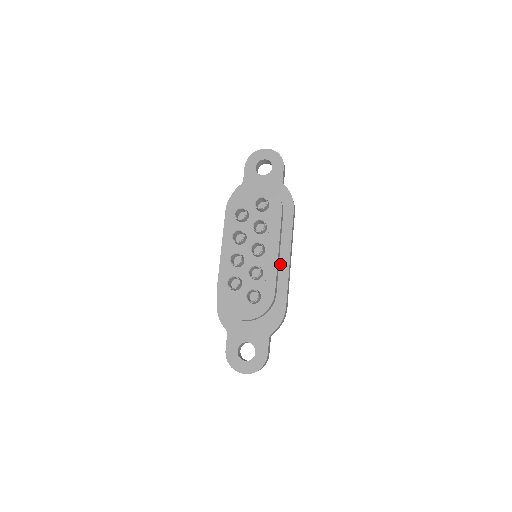
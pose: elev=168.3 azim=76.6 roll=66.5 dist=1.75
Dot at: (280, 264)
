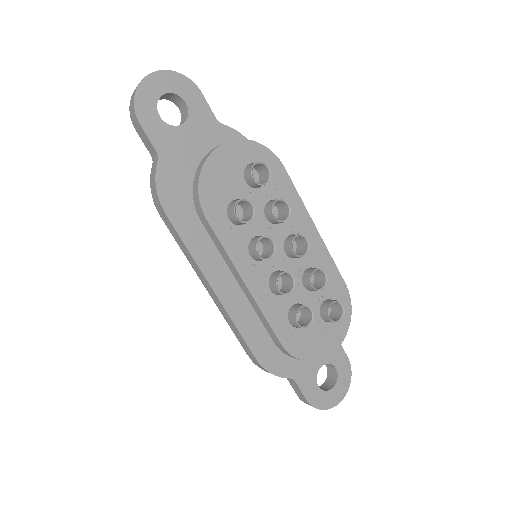
Dot at: occluded
